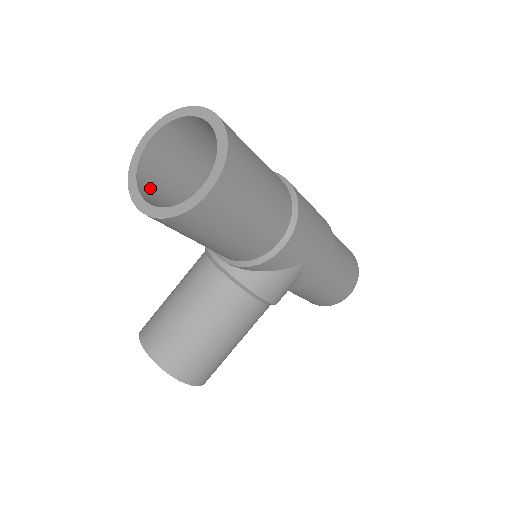
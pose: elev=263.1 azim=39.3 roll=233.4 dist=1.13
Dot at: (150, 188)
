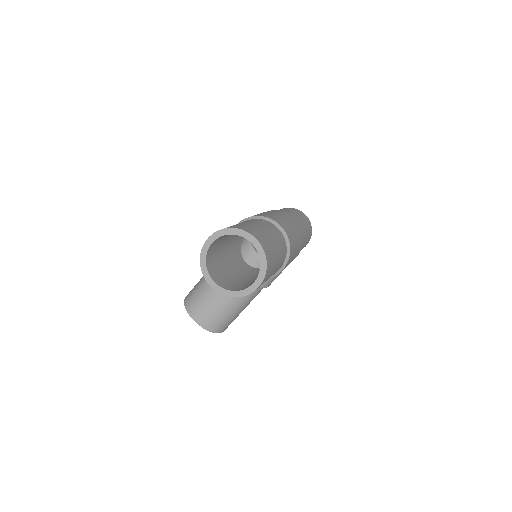
Dot at: (211, 266)
